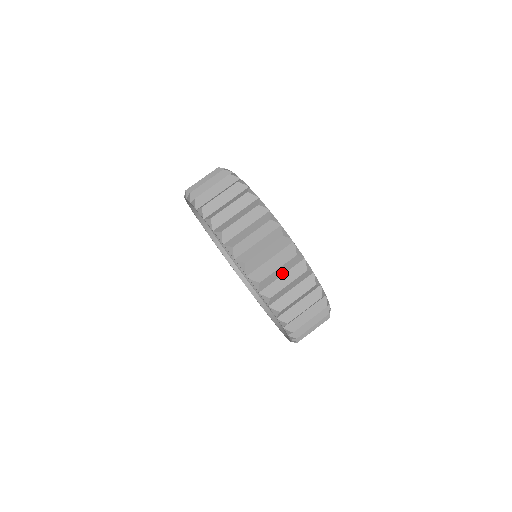
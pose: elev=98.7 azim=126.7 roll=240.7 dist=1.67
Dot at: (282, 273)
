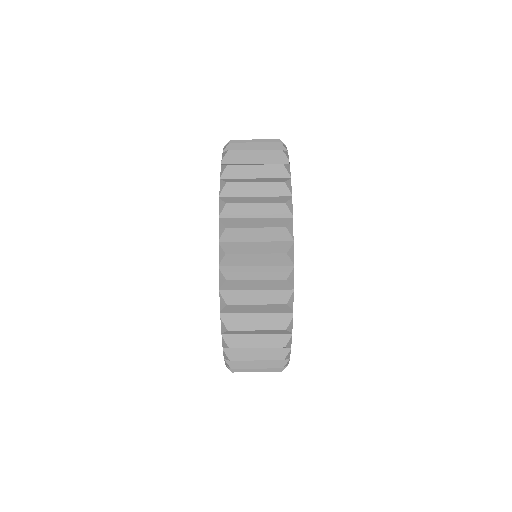
Dot at: (259, 333)
